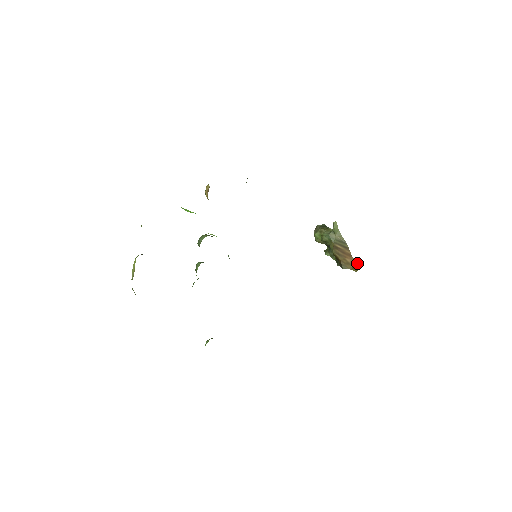
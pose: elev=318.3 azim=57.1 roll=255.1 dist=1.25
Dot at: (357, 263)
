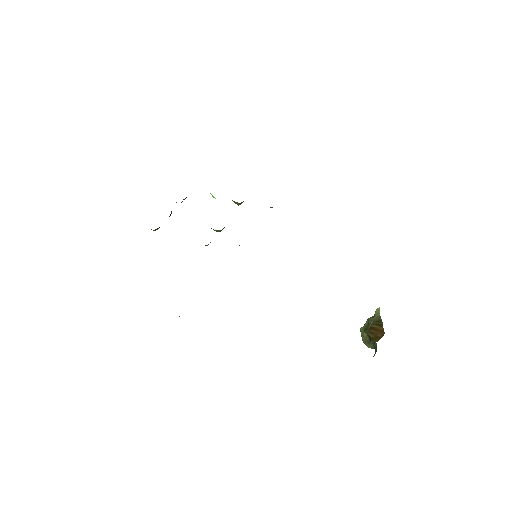
Dot at: occluded
